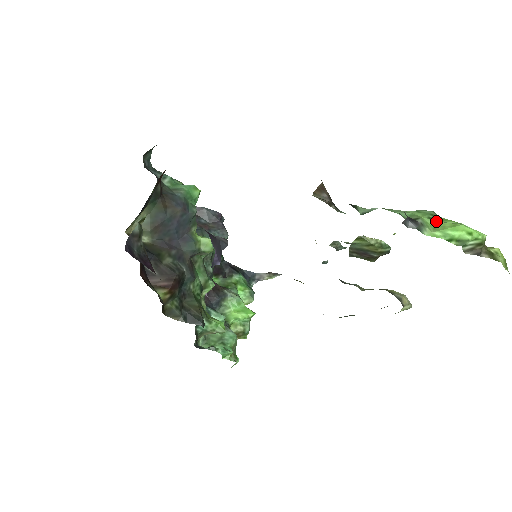
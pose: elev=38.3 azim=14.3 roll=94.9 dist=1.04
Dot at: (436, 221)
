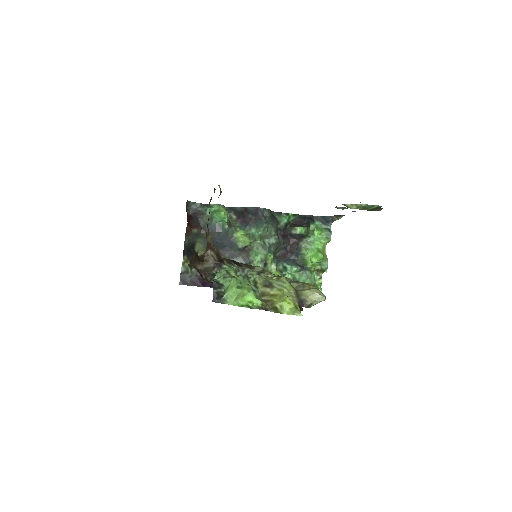
Dot at: (239, 290)
